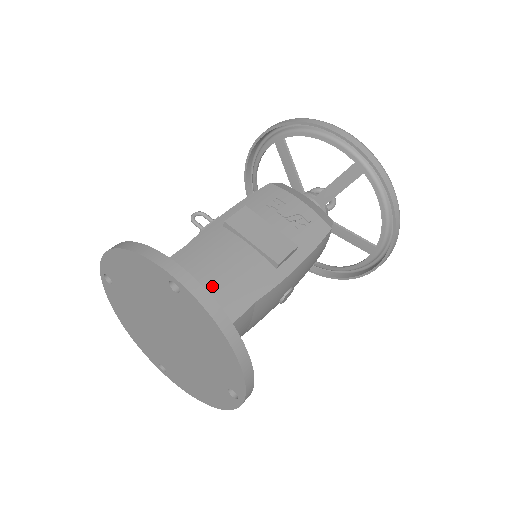
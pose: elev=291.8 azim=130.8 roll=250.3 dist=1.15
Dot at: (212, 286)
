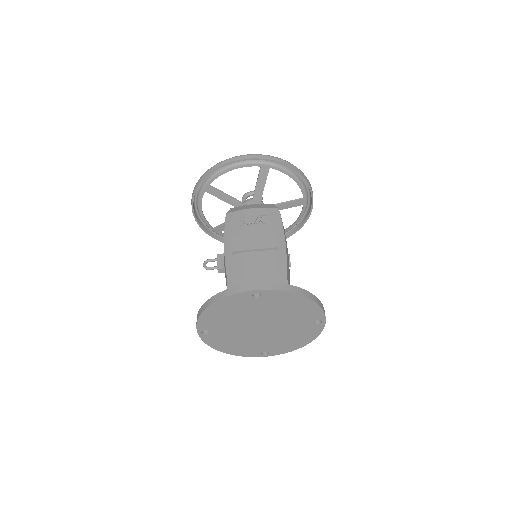
Dot at: occluded
